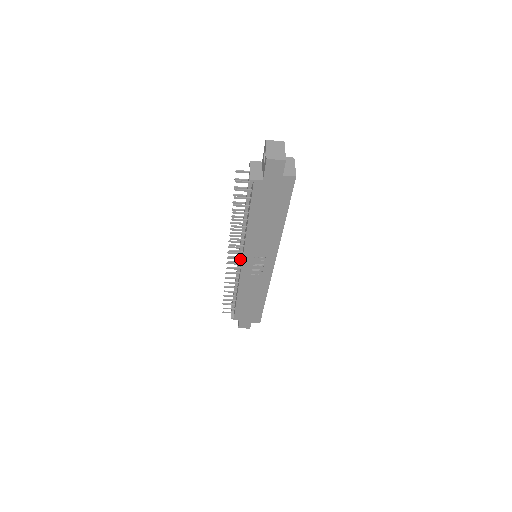
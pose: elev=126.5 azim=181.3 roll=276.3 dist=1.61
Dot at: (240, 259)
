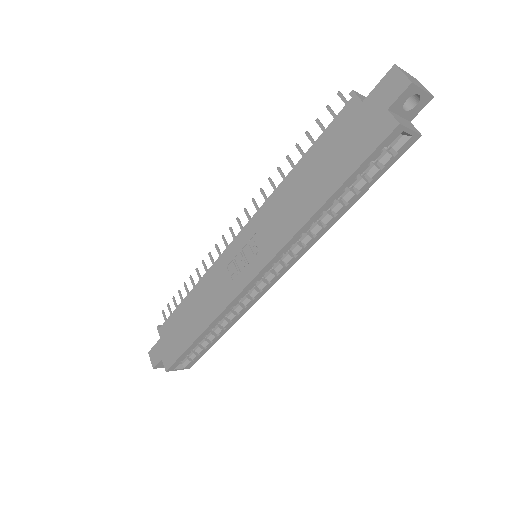
Dot at: occluded
